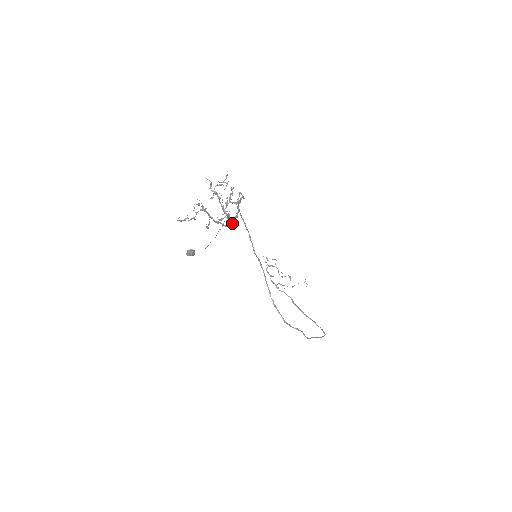
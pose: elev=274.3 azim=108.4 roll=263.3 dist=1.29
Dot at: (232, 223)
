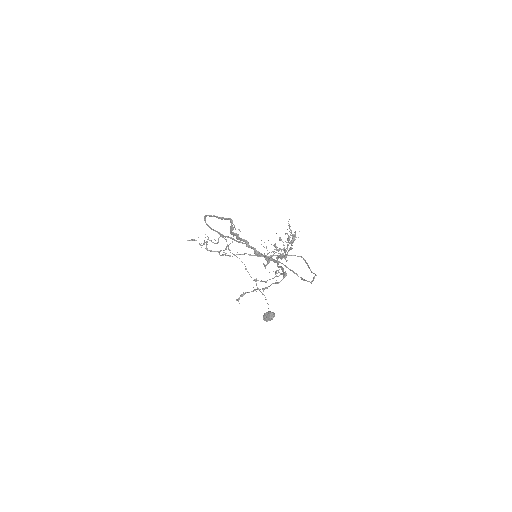
Dot at: (260, 254)
